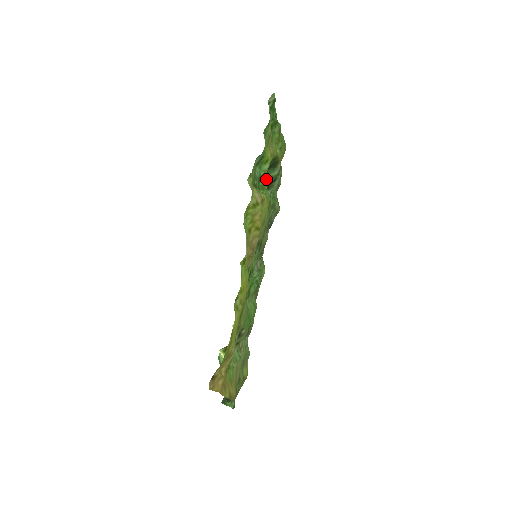
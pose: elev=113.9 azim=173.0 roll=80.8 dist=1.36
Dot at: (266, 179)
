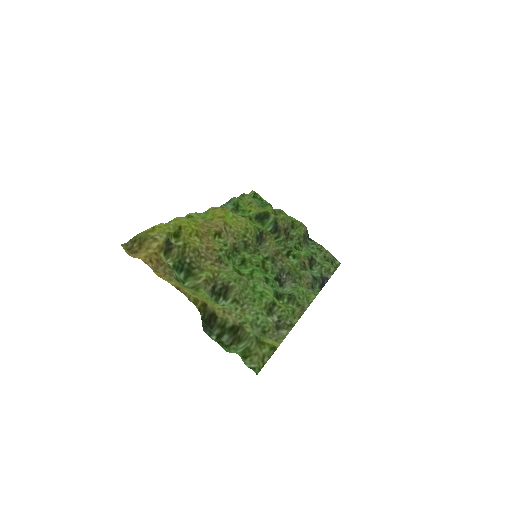
Dot at: (267, 228)
